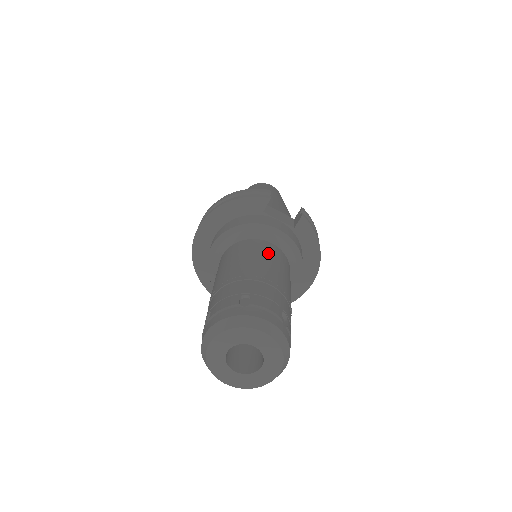
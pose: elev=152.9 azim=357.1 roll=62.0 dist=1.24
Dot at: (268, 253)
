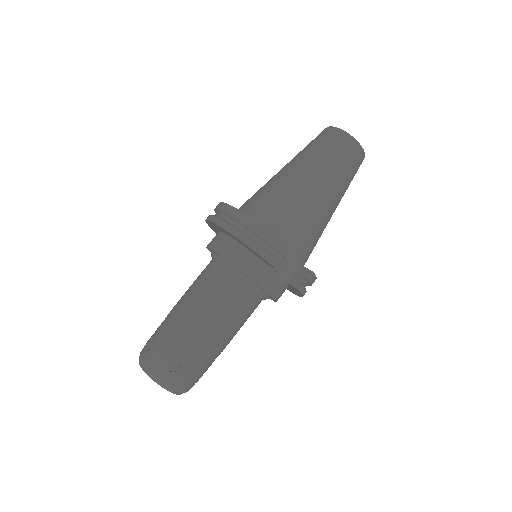
Dot at: (238, 309)
